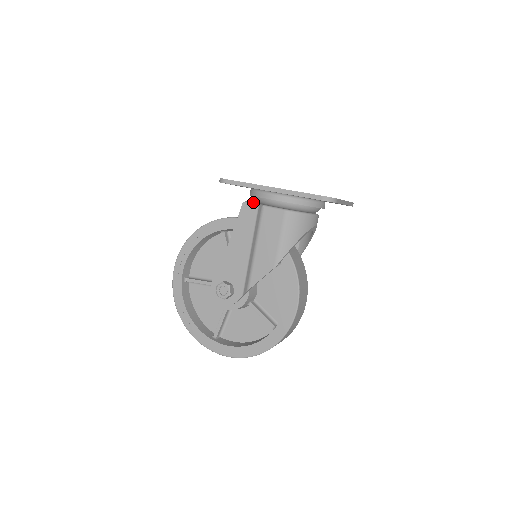
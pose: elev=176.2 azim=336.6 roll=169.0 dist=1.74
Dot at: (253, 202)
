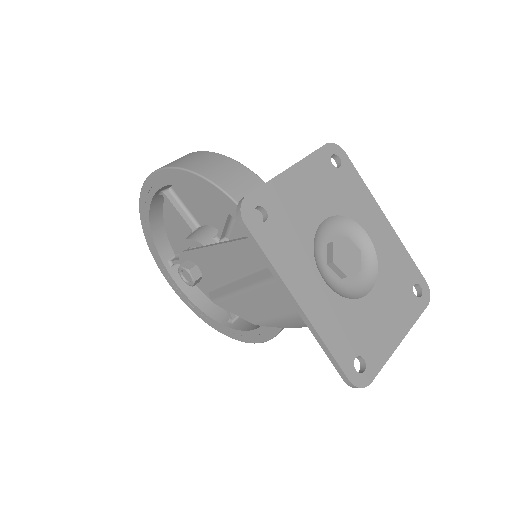
Dot at: occluded
